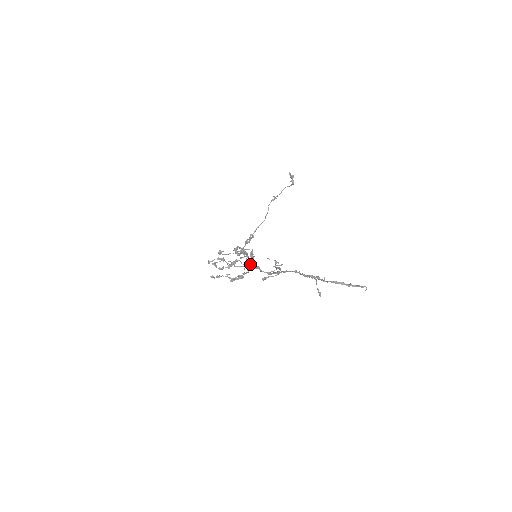
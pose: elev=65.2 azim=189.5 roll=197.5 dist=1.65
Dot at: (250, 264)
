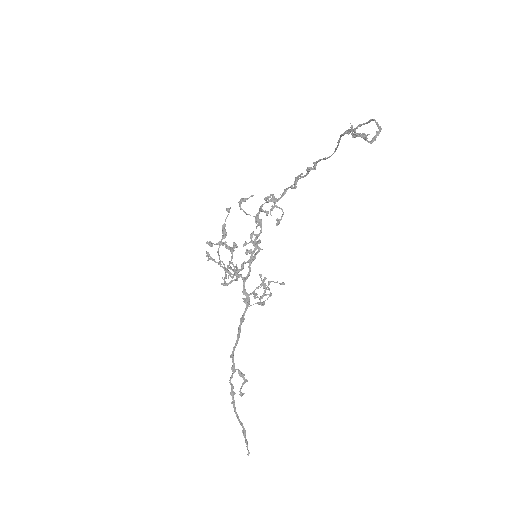
Dot at: (249, 260)
